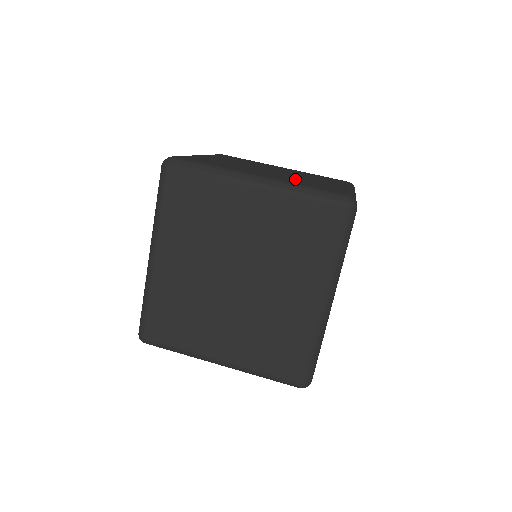
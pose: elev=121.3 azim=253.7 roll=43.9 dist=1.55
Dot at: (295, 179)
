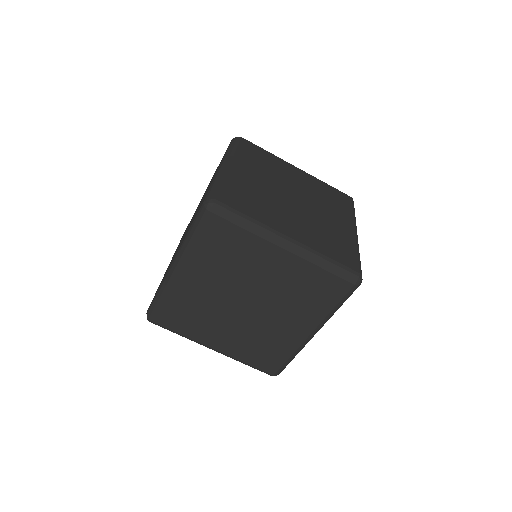
Dot at: (315, 228)
